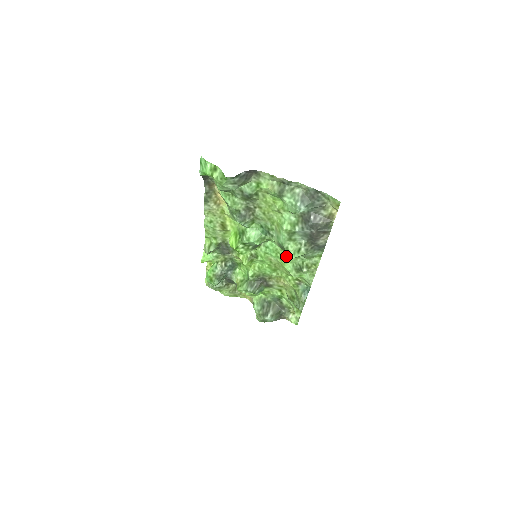
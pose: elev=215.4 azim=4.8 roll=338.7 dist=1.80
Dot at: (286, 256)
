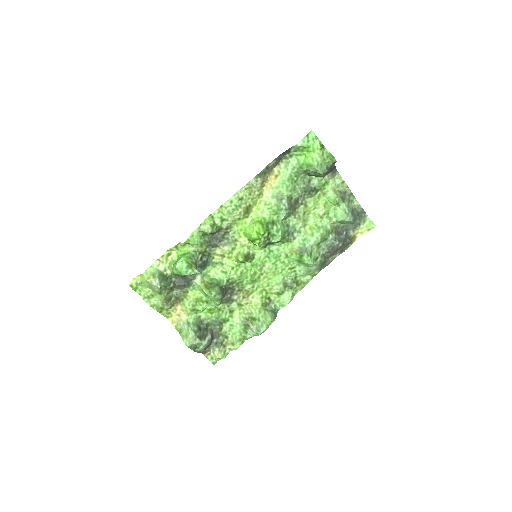
Dot at: (285, 266)
